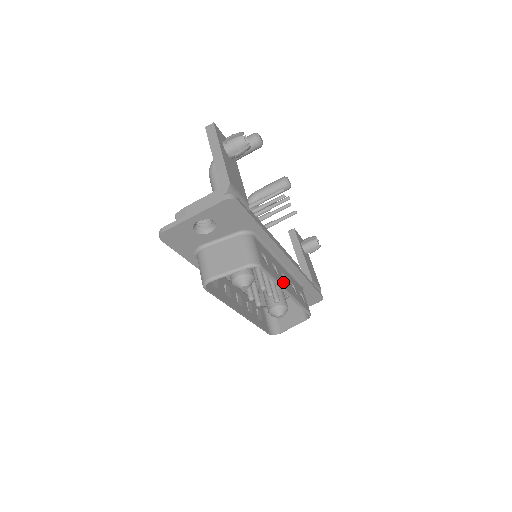
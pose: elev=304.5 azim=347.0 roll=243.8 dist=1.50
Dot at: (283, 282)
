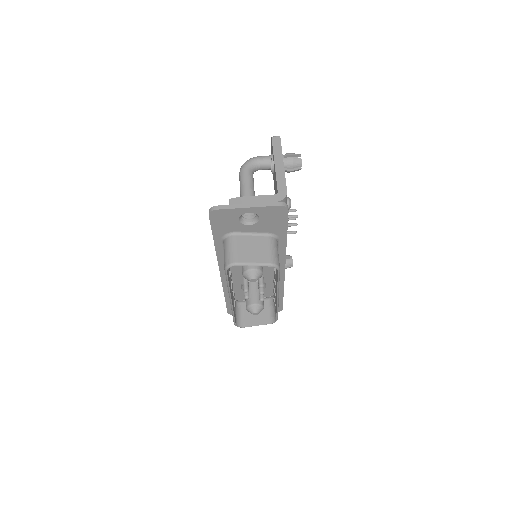
Dot at: occluded
